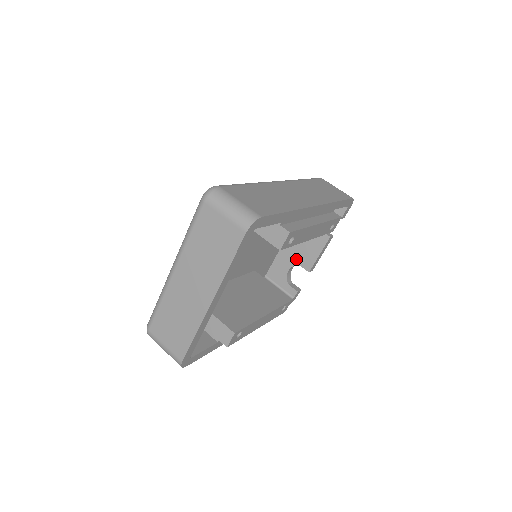
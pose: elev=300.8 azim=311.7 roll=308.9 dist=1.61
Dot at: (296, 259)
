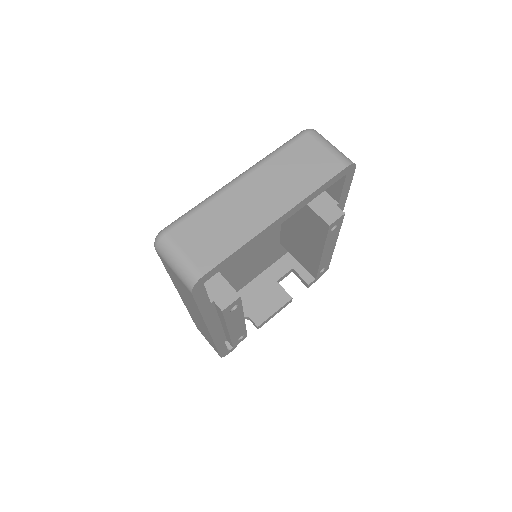
Dot at: (248, 310)
